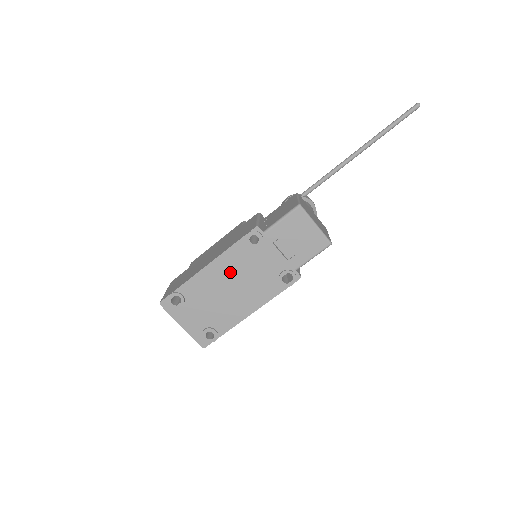
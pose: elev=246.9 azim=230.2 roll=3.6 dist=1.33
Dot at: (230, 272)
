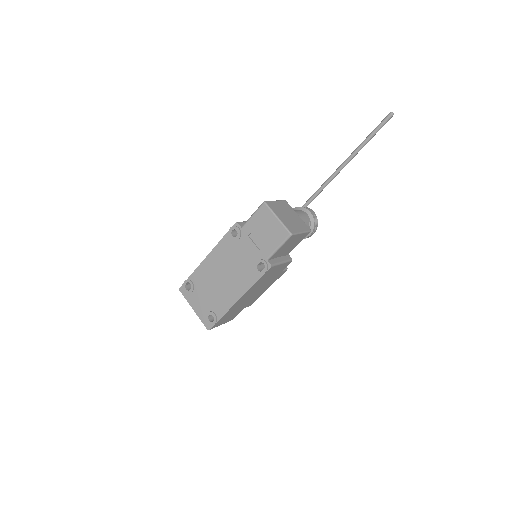
Dot at: (221, 262)
